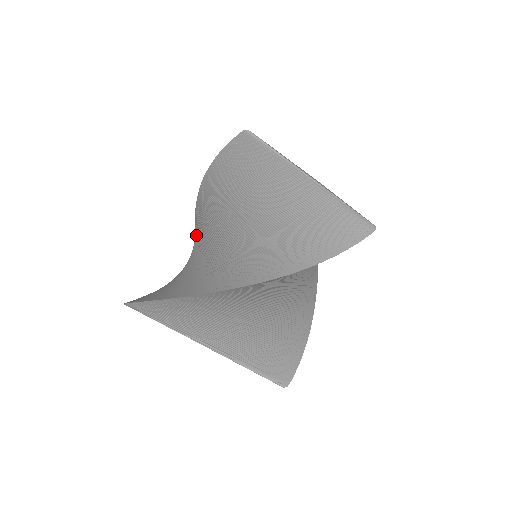
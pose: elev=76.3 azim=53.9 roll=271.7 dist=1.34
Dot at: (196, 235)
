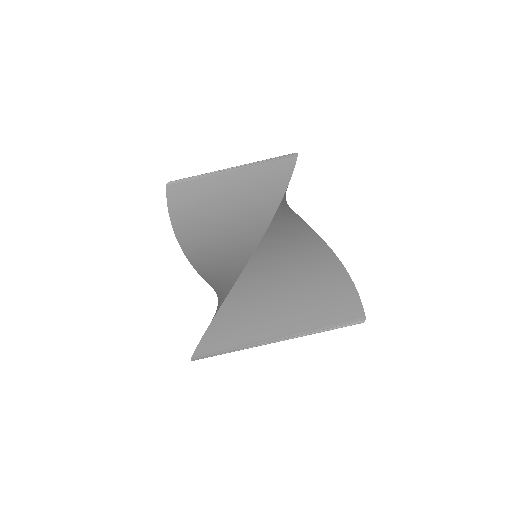
Dot at: occluded
